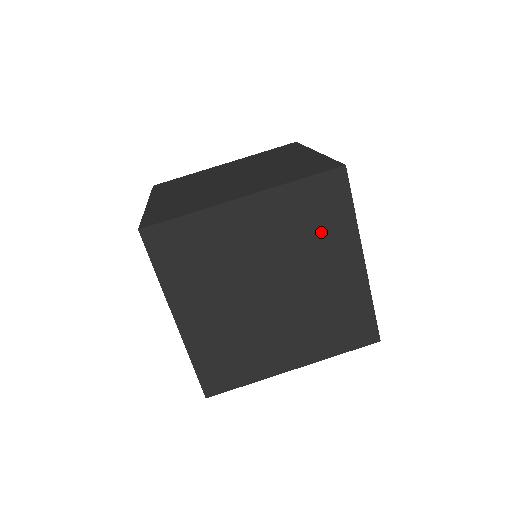
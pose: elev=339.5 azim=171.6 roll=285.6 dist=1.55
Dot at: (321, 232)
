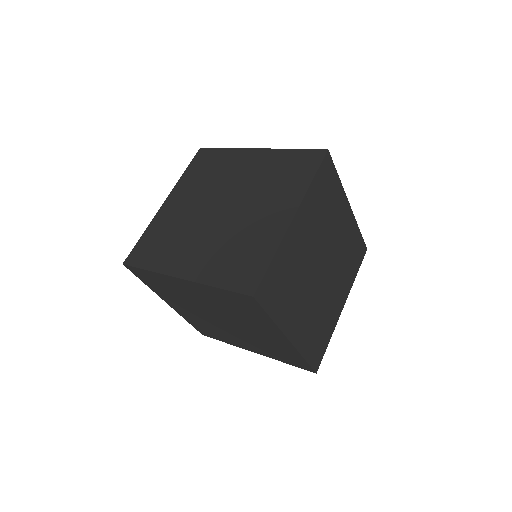
Dot at: (219, 168)
